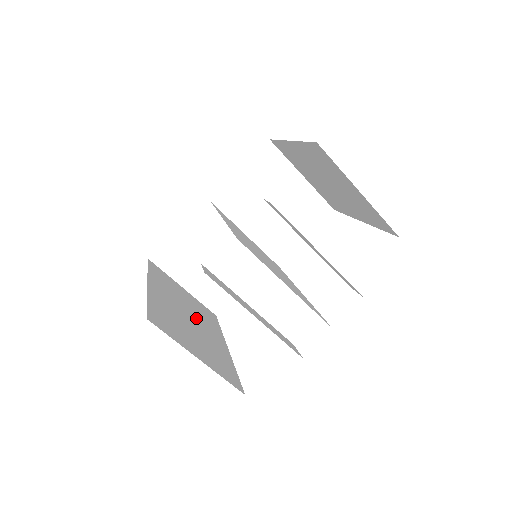
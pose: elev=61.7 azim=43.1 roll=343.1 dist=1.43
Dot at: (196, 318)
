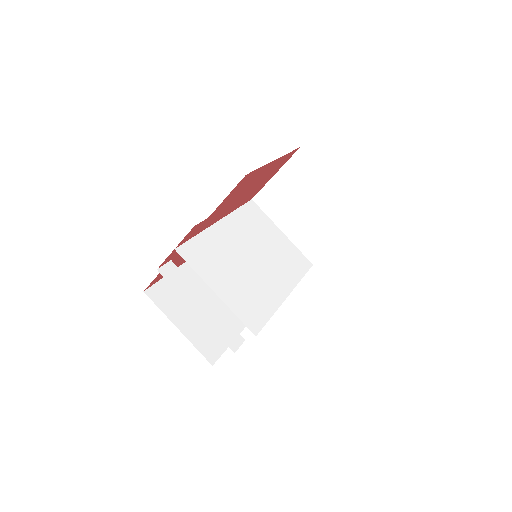
Dot at: occluded
